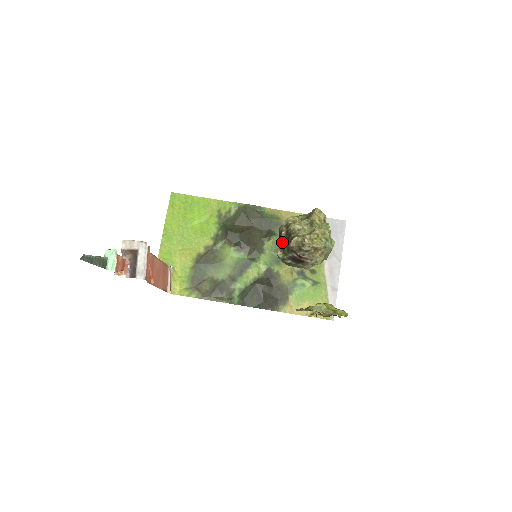
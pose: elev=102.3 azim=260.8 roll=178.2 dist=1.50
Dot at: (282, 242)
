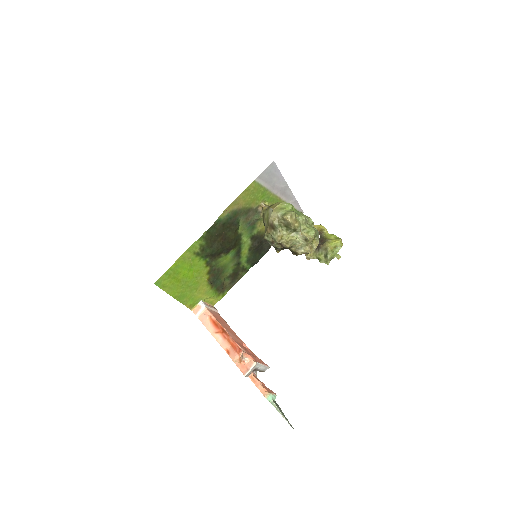
Dot at: occluded
